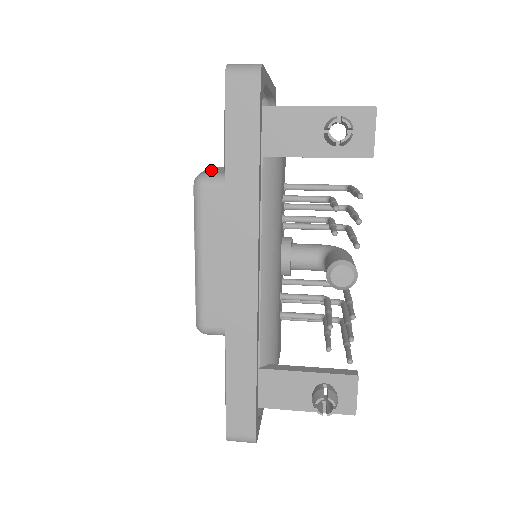
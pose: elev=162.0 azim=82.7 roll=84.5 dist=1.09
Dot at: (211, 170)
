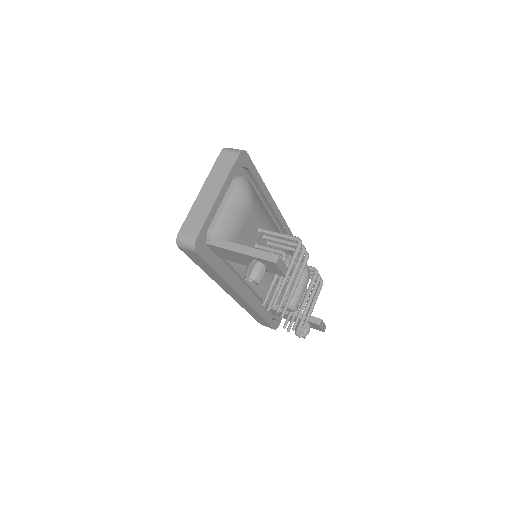
Dot at: occluded
